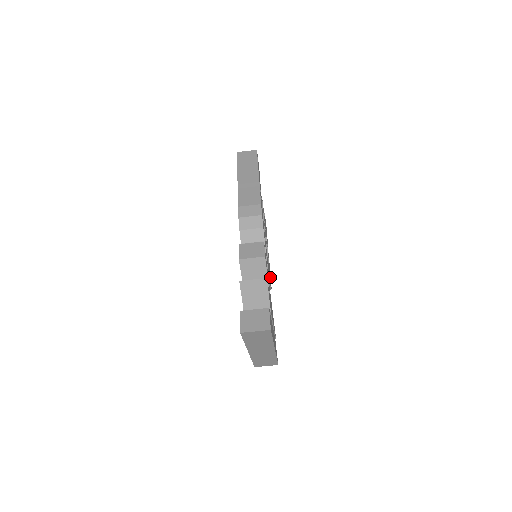
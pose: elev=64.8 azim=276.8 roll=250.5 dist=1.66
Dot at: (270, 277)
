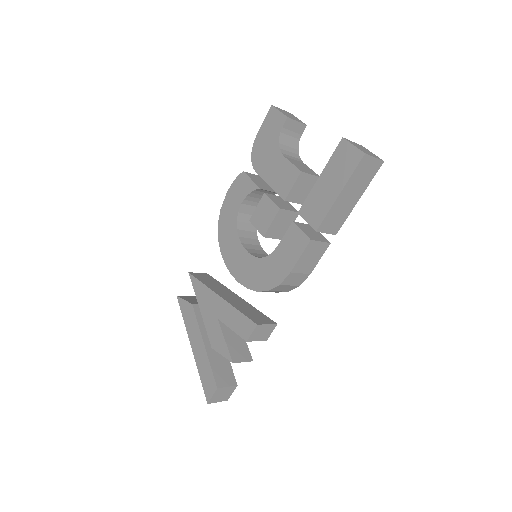
Dot at: occluded
